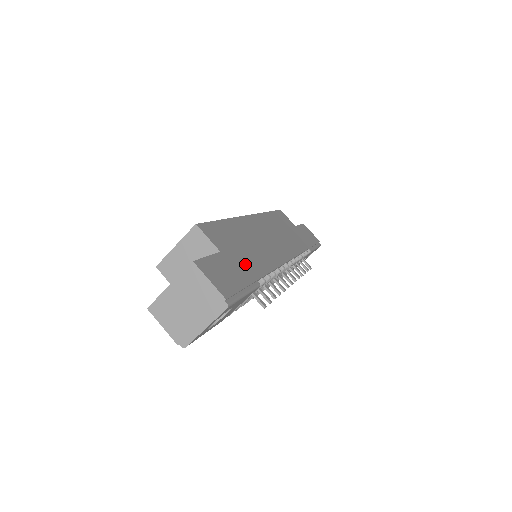
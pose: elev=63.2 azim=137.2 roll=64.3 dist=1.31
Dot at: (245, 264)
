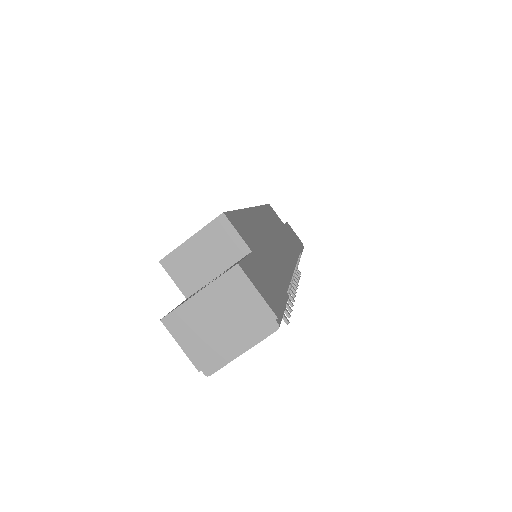
Dot at: (273, 269)
